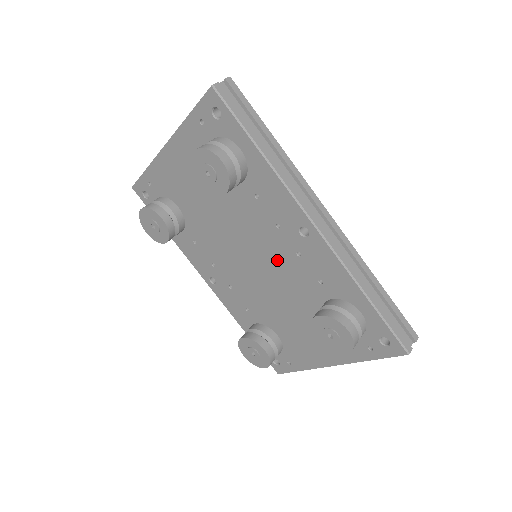
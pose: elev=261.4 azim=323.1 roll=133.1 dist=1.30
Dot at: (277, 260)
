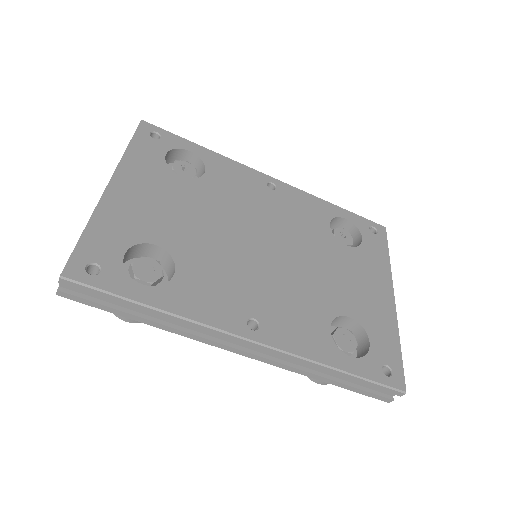
Dot at: occluded
